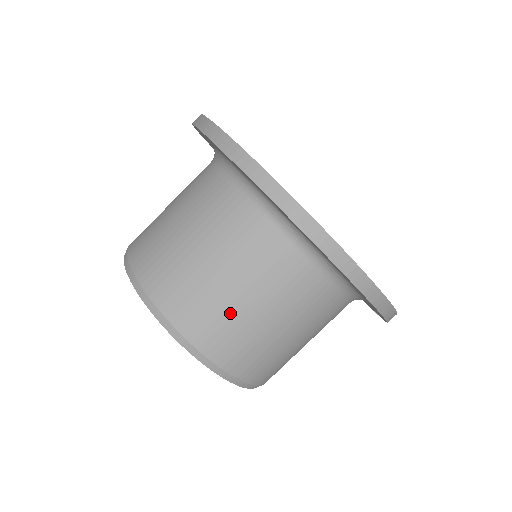
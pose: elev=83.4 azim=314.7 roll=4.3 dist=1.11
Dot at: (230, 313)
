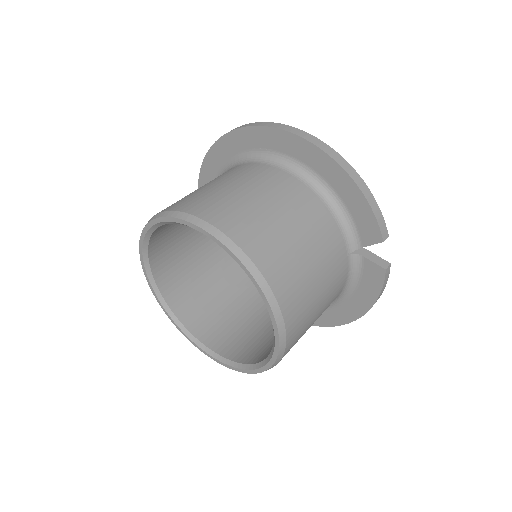
Dot at: (223, 196)
